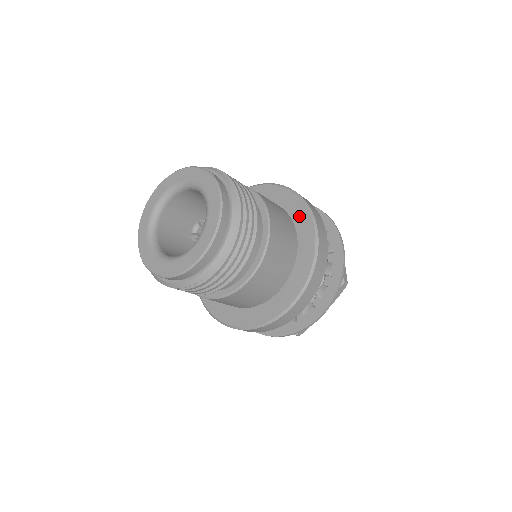
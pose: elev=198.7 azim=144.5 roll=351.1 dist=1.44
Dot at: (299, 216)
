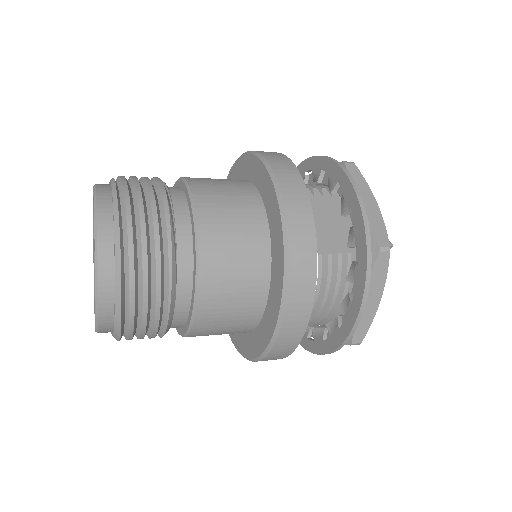
Dot at: (262, 184)
